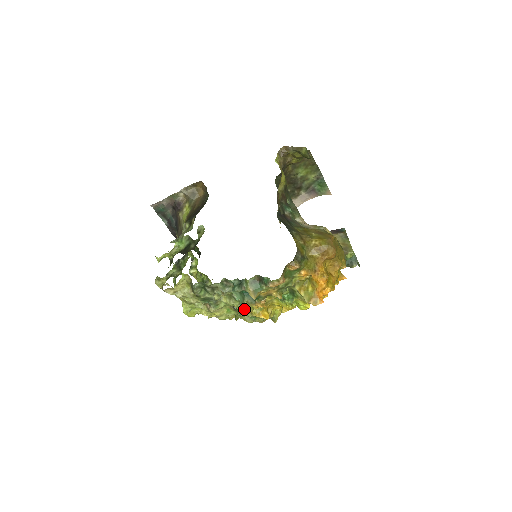
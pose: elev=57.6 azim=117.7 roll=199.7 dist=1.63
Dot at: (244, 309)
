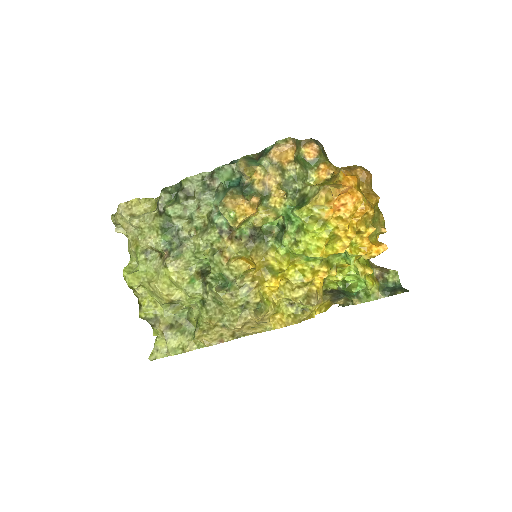
Dot at: (219, 252)
